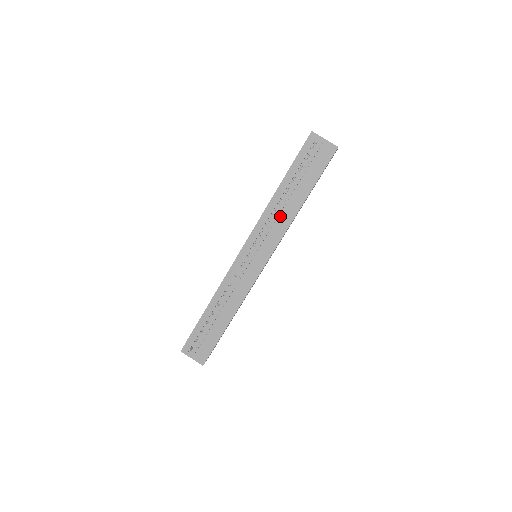
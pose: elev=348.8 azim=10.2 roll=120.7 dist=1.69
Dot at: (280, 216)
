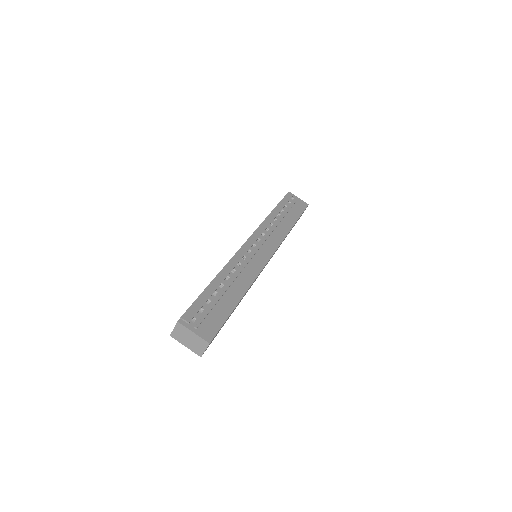
Dot at: (277, 228)
